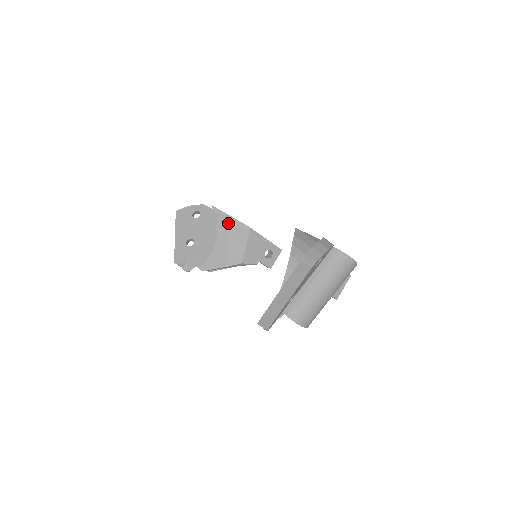
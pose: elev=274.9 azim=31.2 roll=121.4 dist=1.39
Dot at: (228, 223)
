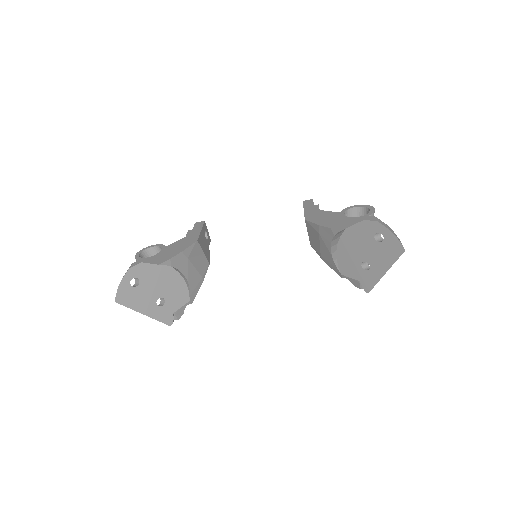
Dot at: (183, 258)
